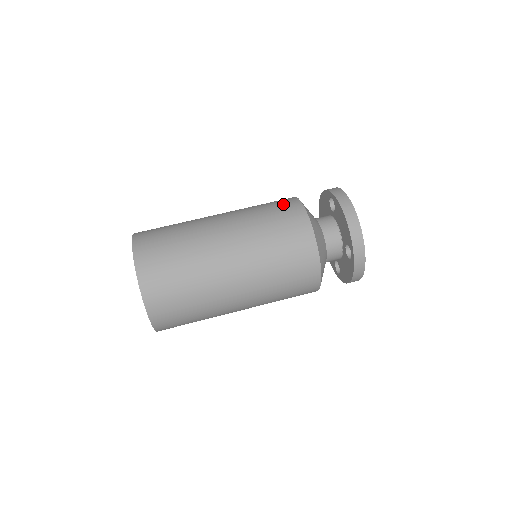
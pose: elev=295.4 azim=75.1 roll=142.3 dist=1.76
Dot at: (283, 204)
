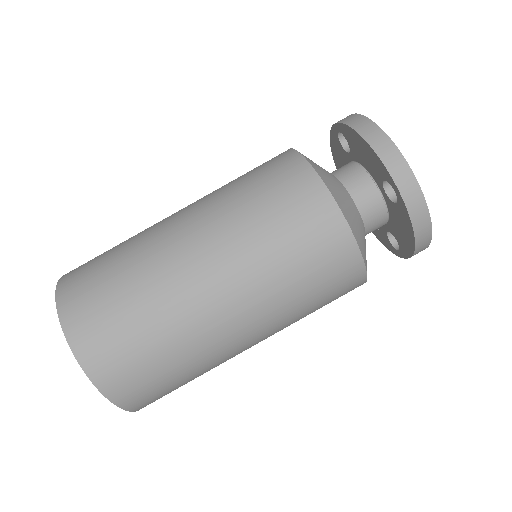
Dot at: occluded
